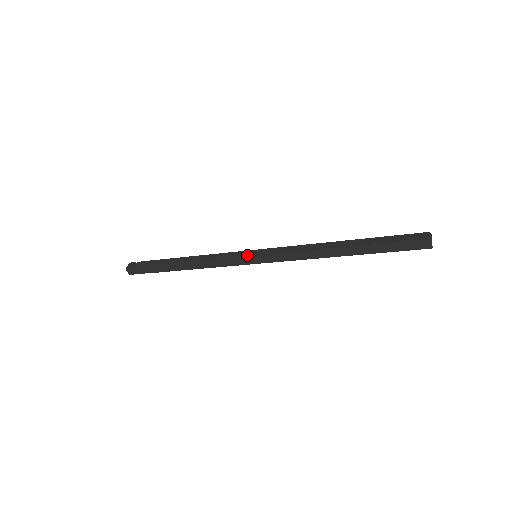
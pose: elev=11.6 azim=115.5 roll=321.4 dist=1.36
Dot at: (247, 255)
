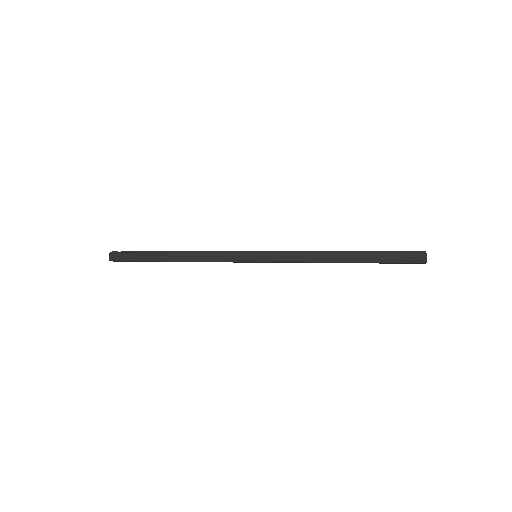
Dot at: (248, 259)
